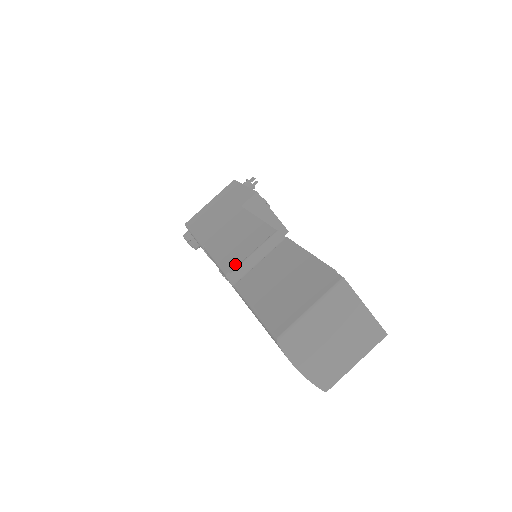
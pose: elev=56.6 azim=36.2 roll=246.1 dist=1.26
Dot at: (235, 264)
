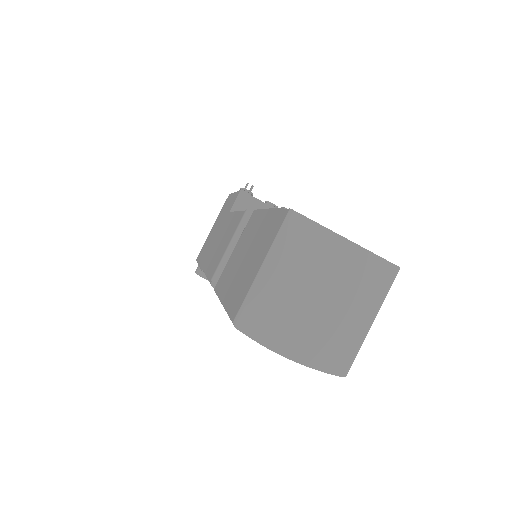
Dot at: occluded
